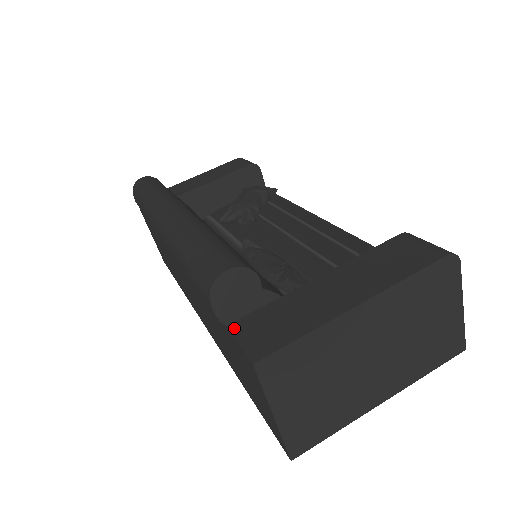
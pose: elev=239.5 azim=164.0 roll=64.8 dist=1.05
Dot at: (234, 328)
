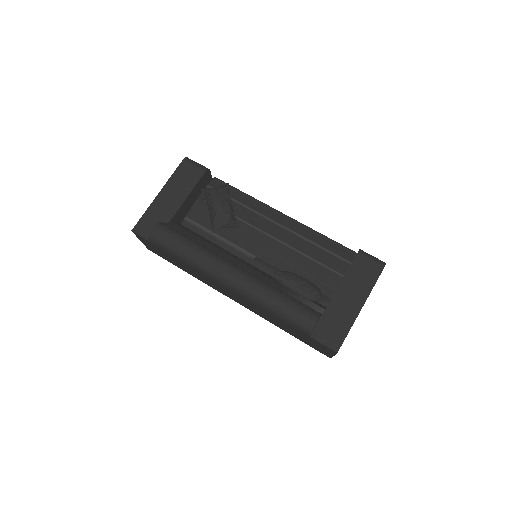
Dot at: (315, 337)
